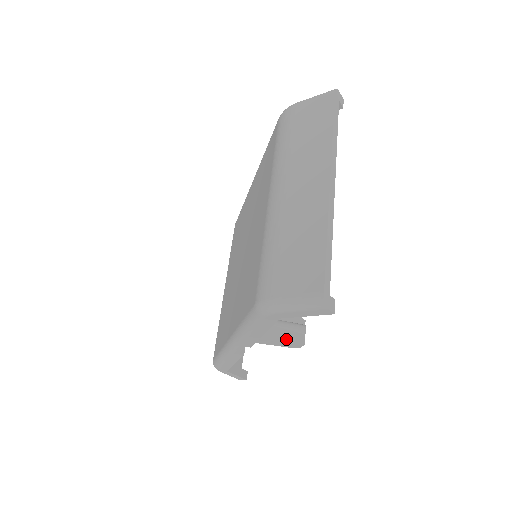
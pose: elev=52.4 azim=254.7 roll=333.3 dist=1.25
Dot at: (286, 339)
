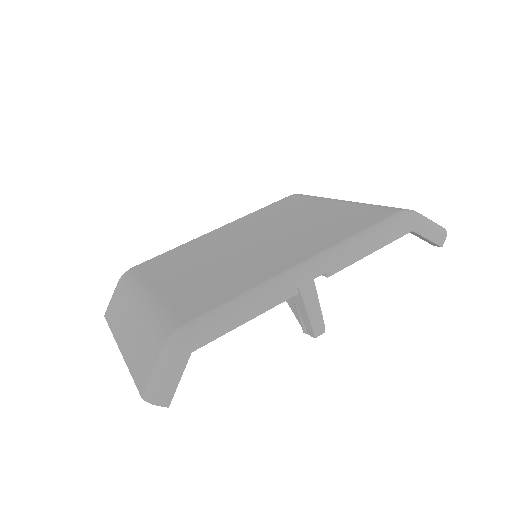
Dot at: (319, 312)
